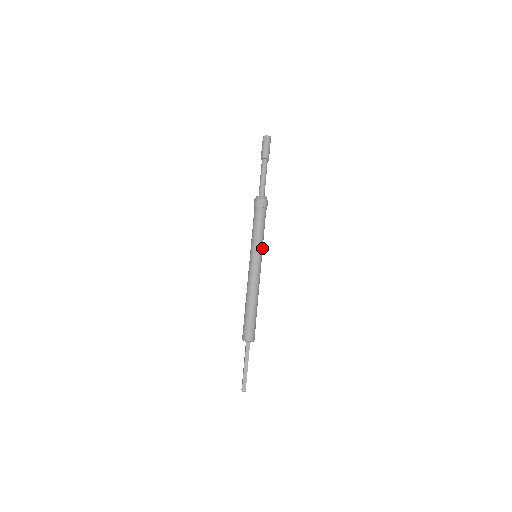
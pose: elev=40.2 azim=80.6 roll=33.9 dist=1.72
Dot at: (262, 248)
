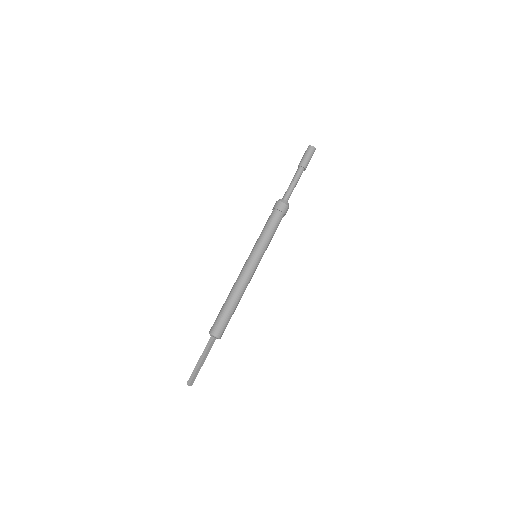
Dot at: occluded
